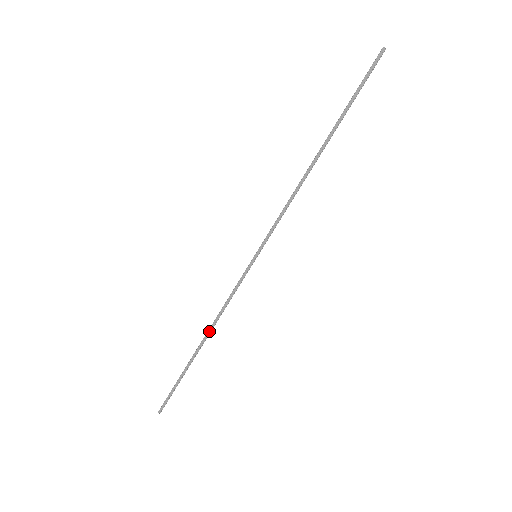
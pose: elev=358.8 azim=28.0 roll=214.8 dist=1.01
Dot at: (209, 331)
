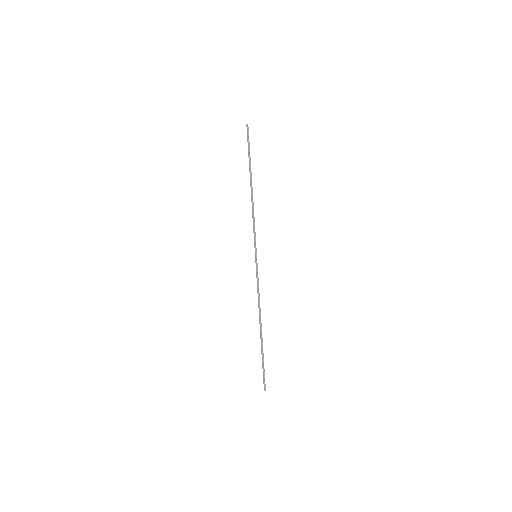
Dot at: (259, 315)
